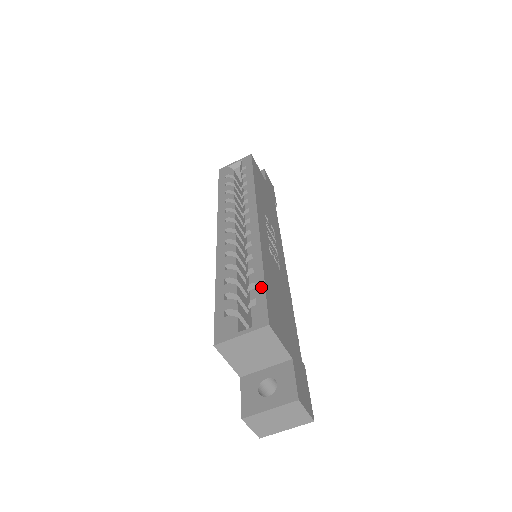
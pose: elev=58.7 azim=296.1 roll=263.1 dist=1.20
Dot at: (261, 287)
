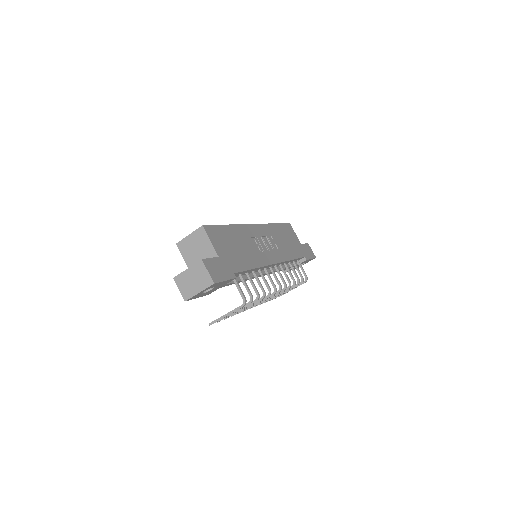
Dot at: occluded
